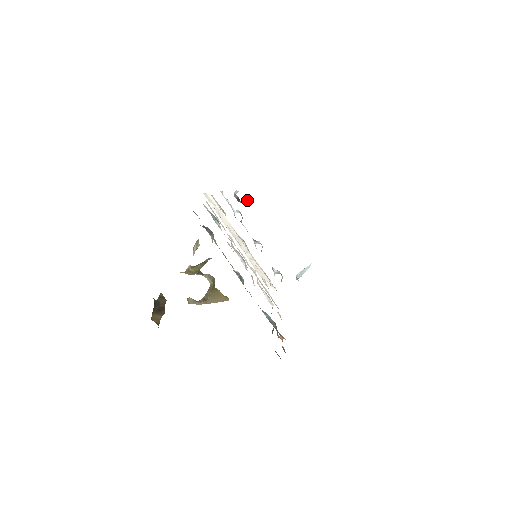
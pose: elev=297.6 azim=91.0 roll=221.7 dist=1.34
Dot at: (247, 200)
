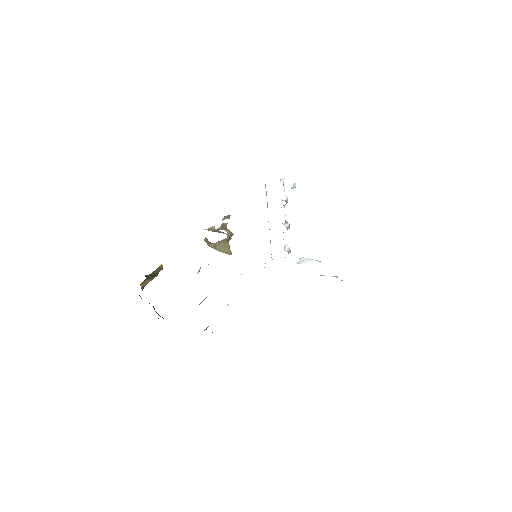
Dot at: occluded
